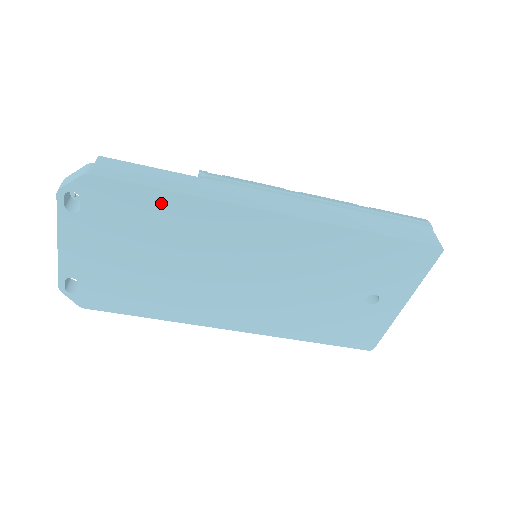
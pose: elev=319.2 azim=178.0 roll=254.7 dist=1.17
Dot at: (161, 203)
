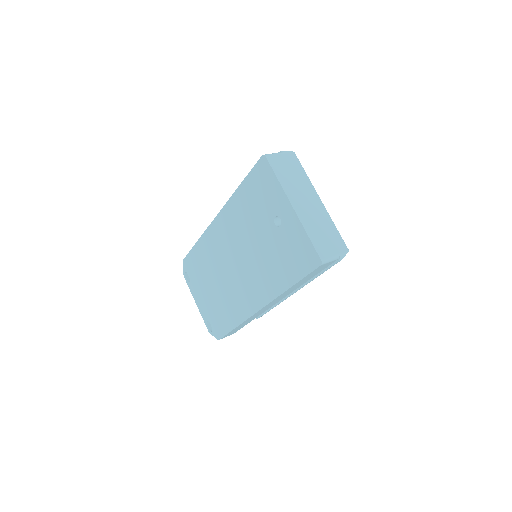
Dot at: (197, 253)
